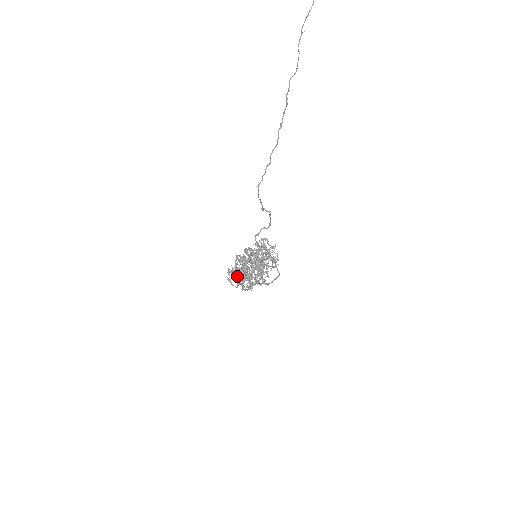
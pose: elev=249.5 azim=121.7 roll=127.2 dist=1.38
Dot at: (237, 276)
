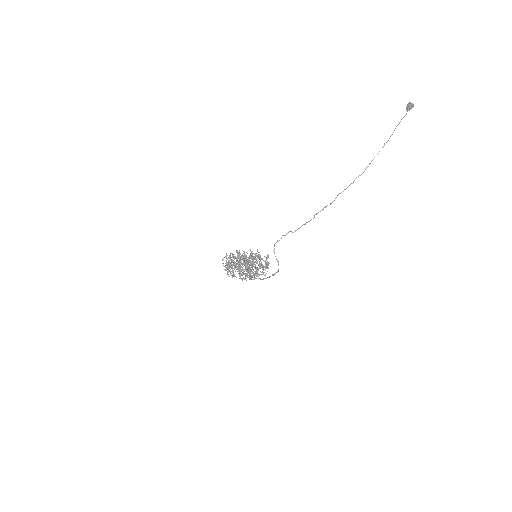
Dot at: (253, 264)
